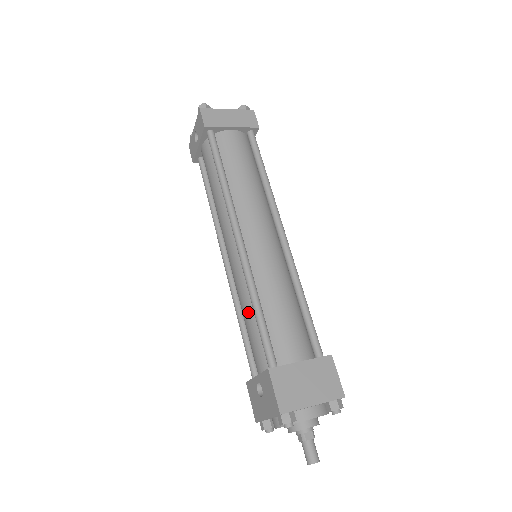
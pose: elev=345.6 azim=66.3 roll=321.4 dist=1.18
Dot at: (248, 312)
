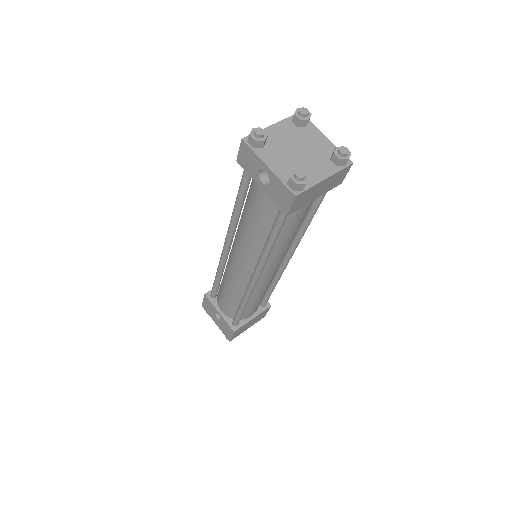
Dot at: (233, 297)
